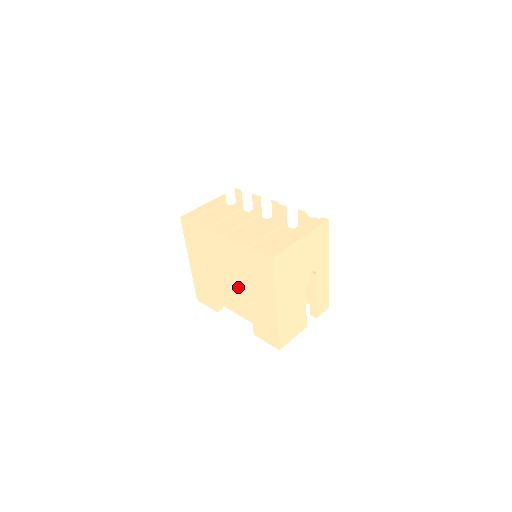
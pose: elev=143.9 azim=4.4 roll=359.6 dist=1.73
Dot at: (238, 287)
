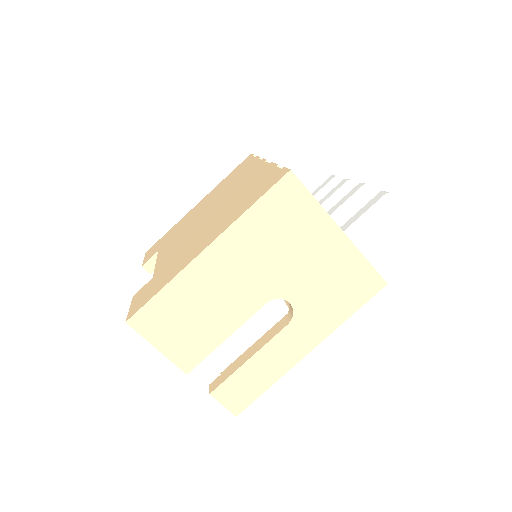
Dot at: (202, 225)
